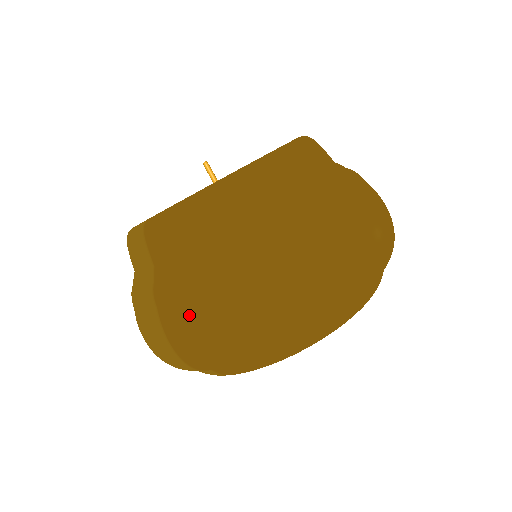
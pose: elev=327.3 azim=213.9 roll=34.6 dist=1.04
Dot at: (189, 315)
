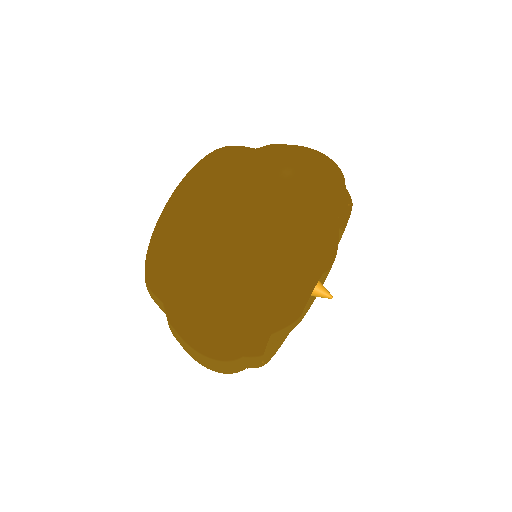
Dot at: (185, 319)
